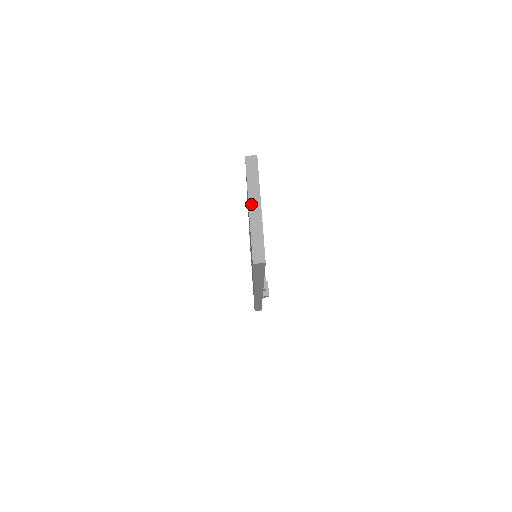
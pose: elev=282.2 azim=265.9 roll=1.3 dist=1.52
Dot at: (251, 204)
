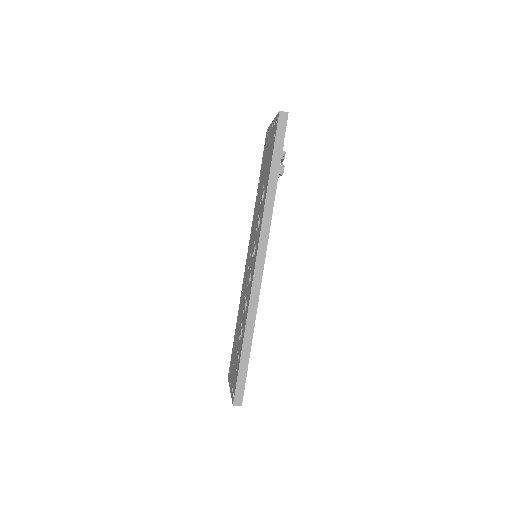
Dot at: occluded
